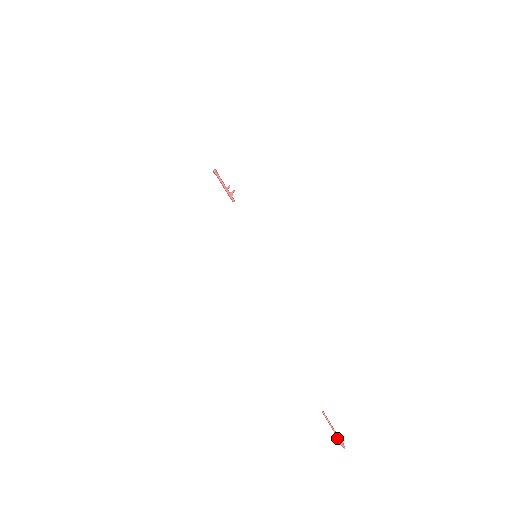
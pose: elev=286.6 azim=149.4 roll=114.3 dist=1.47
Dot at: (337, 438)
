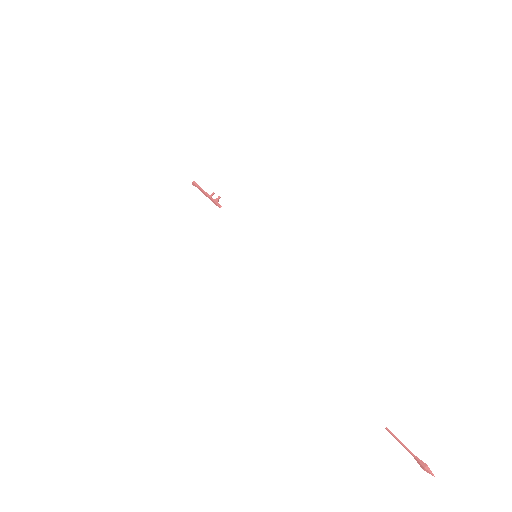
Dot at: (418, 462)
